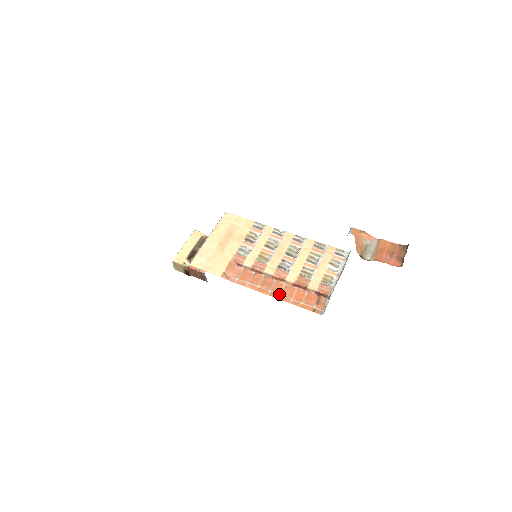
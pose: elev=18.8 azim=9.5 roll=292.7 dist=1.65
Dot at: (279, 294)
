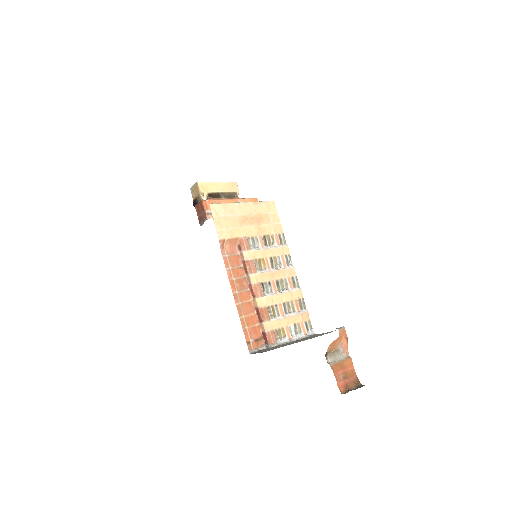
Dot at: (240, 302)
